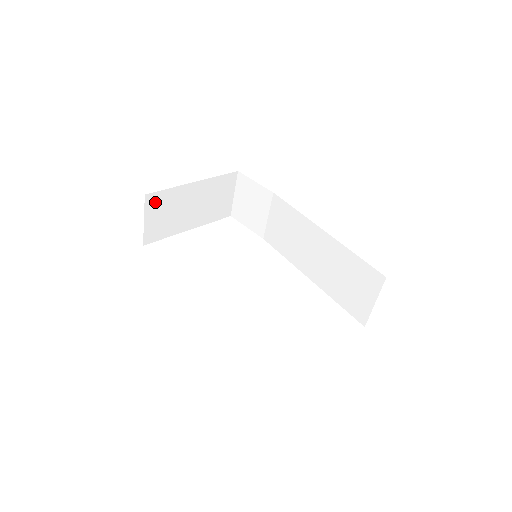
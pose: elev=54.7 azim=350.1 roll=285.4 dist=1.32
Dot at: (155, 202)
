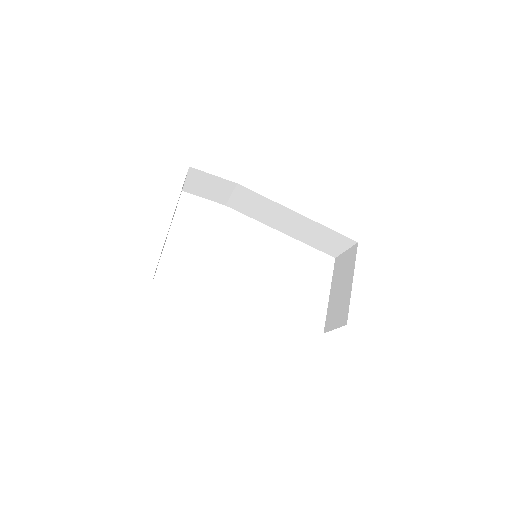
Dot at: occluded
